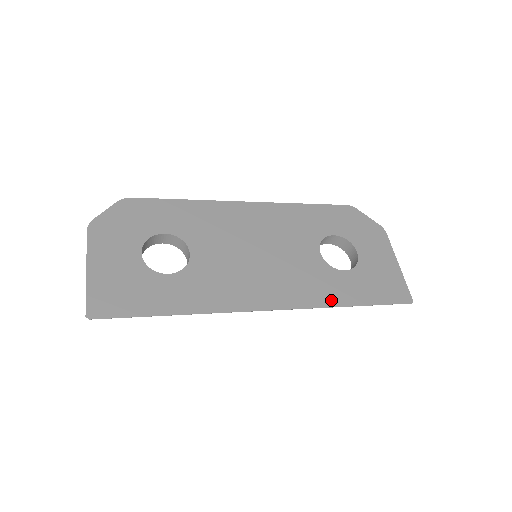
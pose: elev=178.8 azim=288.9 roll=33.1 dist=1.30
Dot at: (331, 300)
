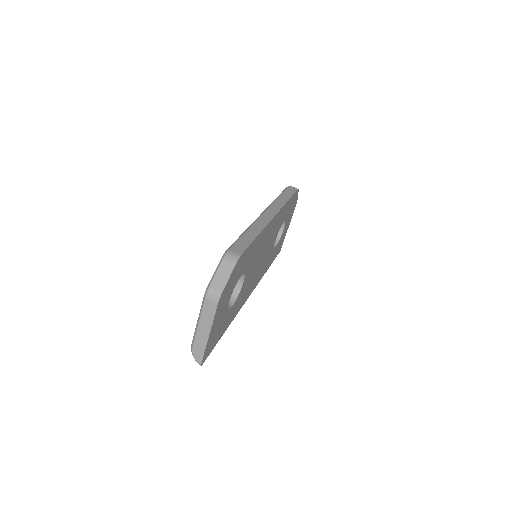
Dot at: occluded
